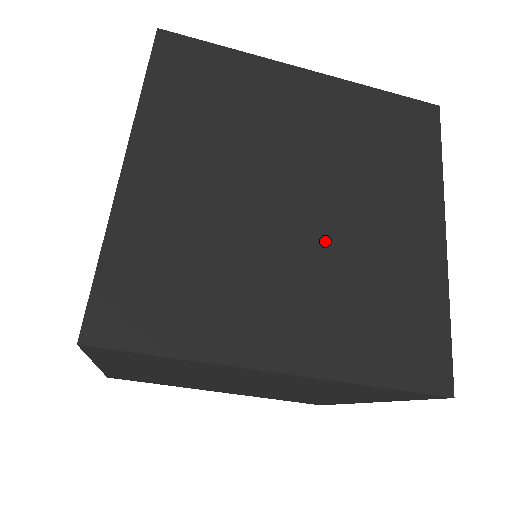
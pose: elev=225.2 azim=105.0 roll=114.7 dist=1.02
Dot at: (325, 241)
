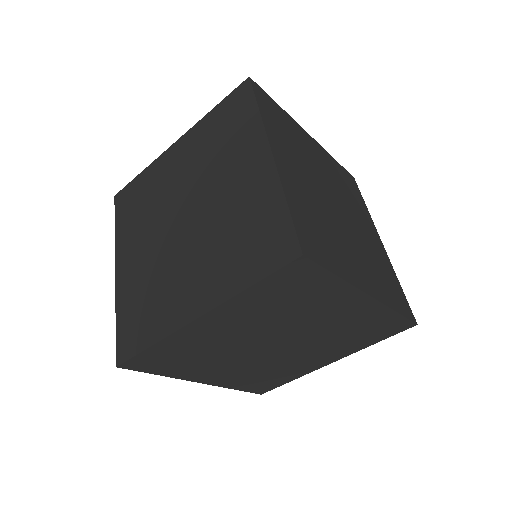
Dot at: (203, 226)
